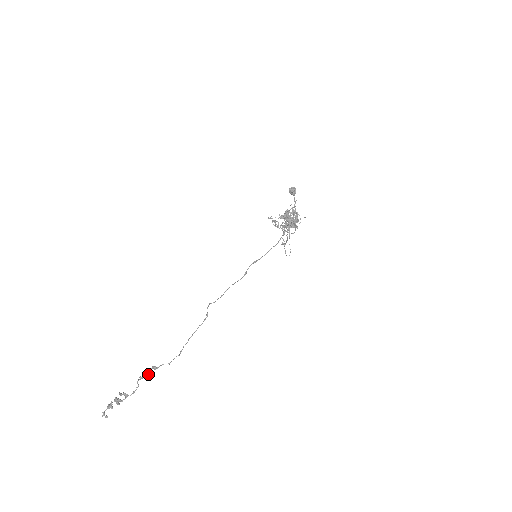
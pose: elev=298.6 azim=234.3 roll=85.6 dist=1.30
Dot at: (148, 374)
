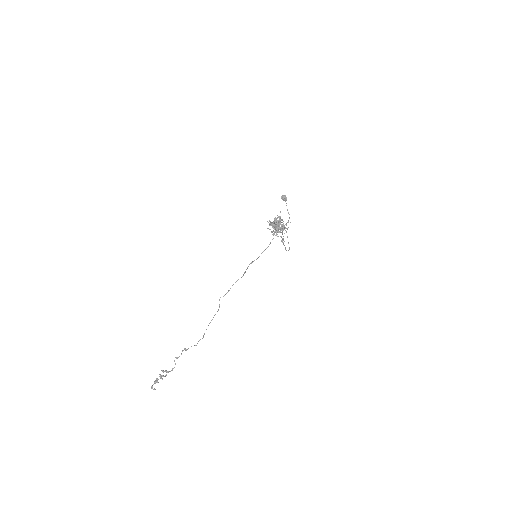
Dot at: (181, 354)
